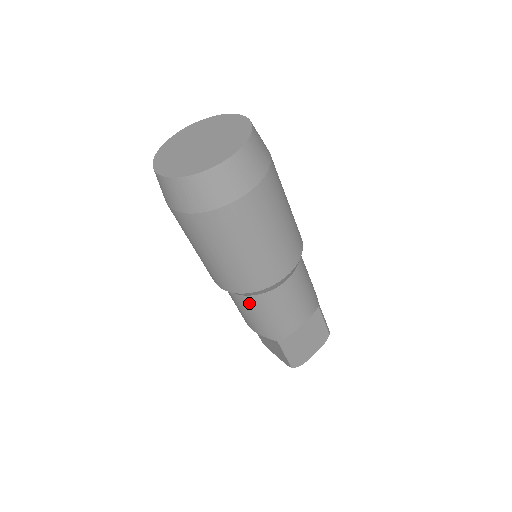
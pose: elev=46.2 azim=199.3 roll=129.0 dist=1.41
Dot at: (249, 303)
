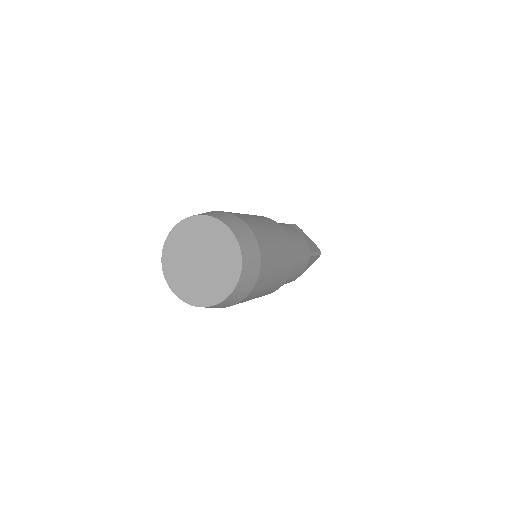
Dot at: occluded
